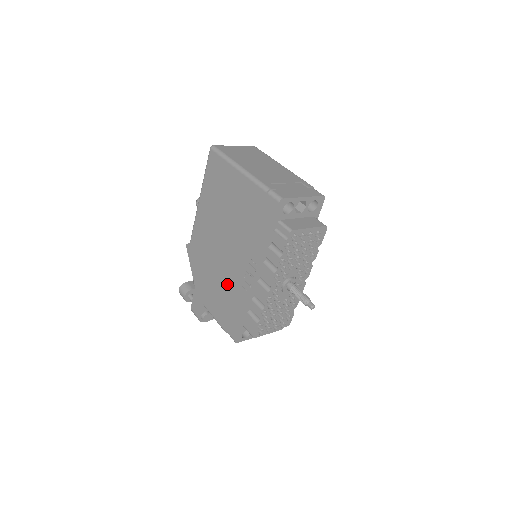
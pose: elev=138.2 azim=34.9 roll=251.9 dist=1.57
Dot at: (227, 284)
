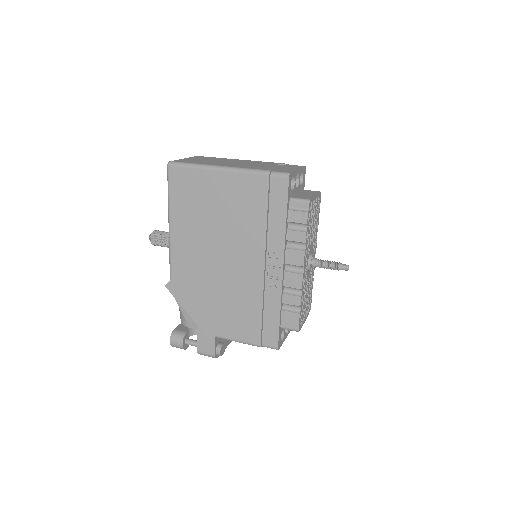
Dot at: (246, 295)
